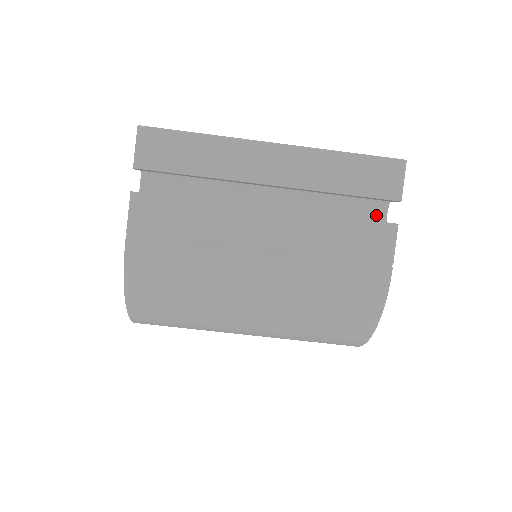
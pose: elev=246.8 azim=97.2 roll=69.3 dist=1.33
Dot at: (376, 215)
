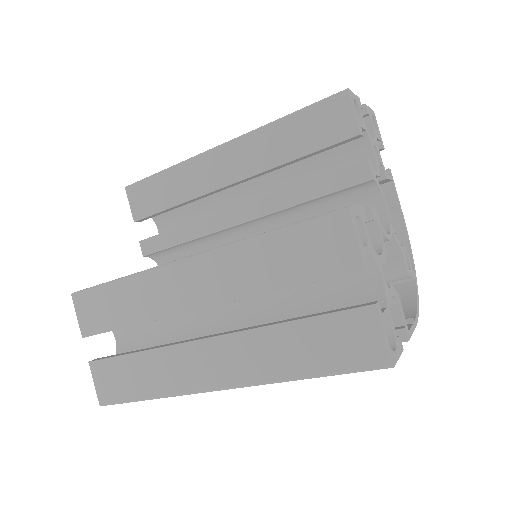
Dot at: occluded
